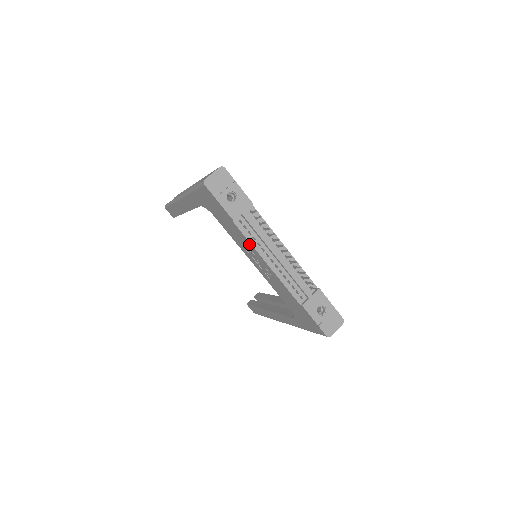
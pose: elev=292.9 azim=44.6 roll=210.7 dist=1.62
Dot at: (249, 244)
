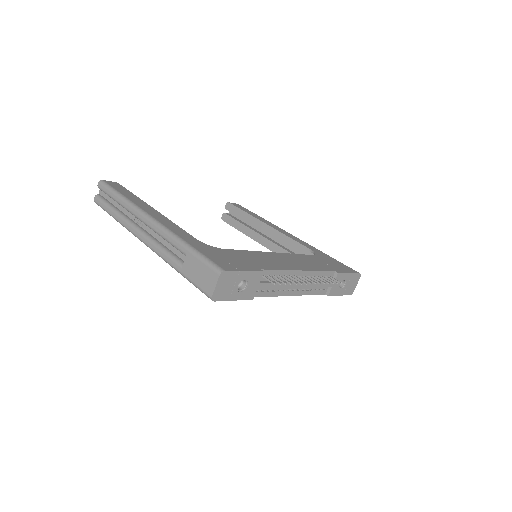
Dot at: occluded
